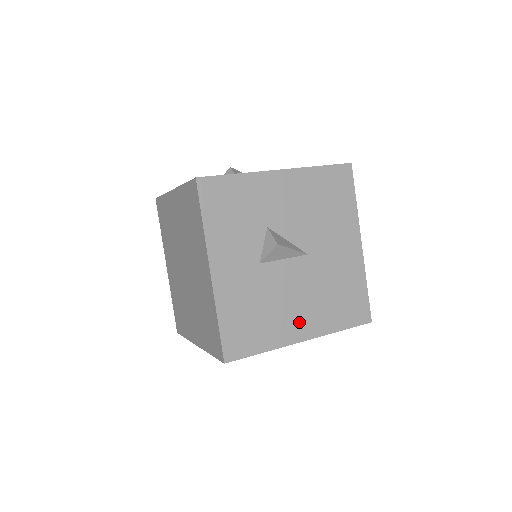
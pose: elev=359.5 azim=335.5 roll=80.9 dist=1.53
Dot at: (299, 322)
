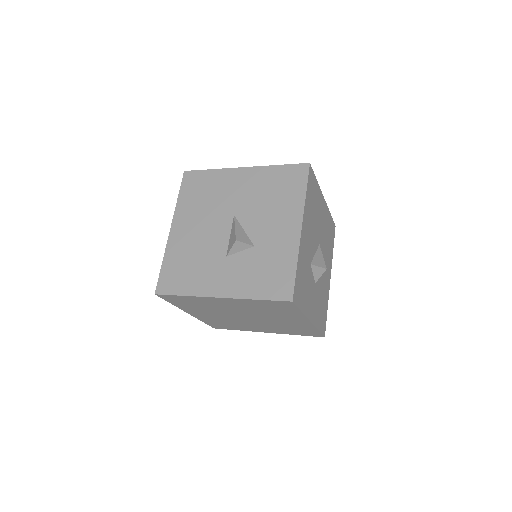
Dot at: (328, 276)
